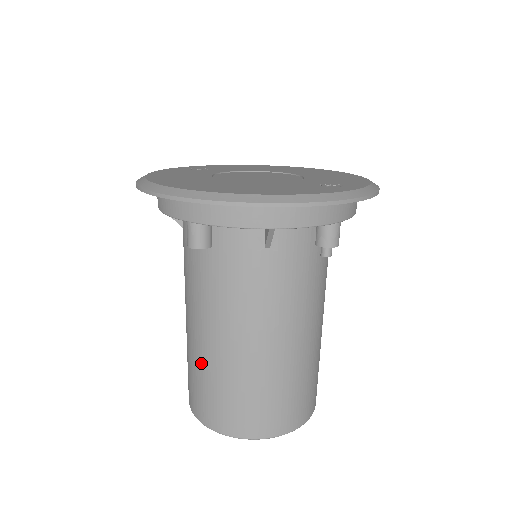
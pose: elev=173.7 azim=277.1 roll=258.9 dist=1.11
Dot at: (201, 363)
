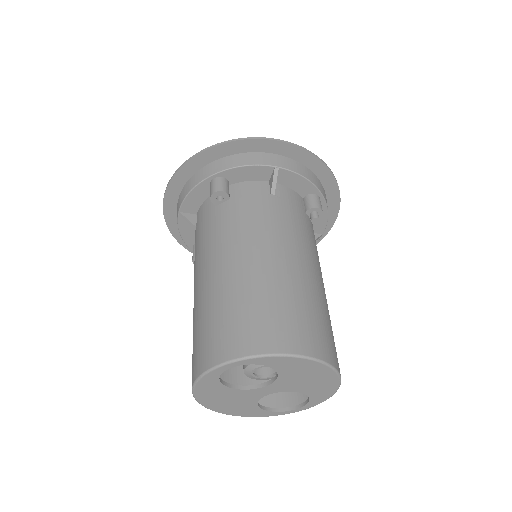
Dot at: (218, 295)
